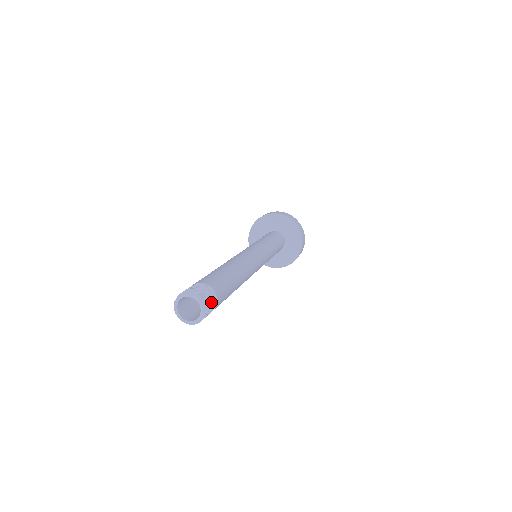
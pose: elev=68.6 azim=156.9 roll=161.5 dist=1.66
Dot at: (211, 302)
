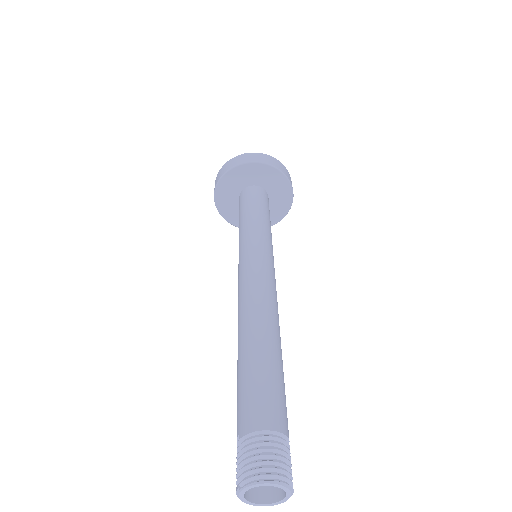
Dot at: (291, 464)
